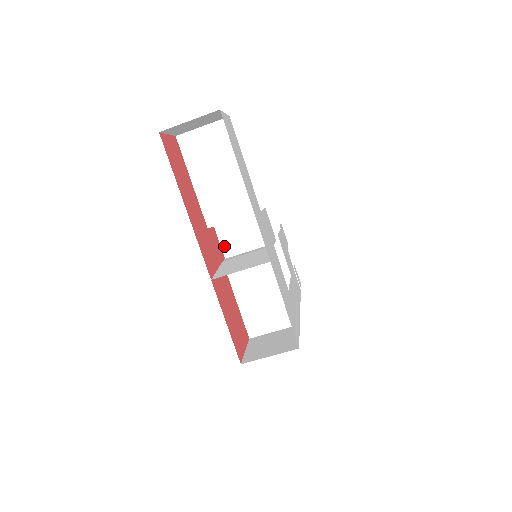
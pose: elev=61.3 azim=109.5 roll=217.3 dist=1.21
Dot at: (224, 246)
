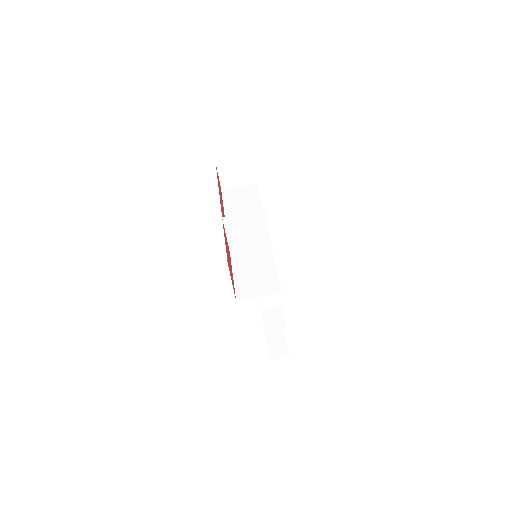
Dot at: occluded
